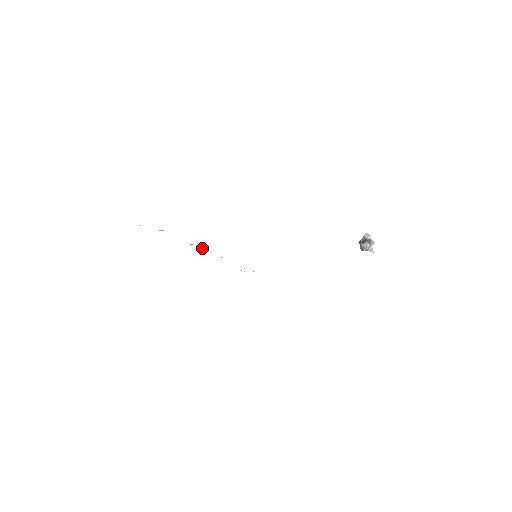
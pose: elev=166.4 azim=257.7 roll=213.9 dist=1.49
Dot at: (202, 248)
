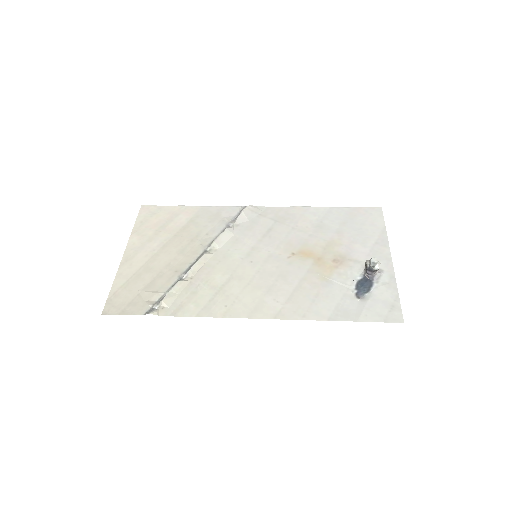
Dot at: (200, 268)
